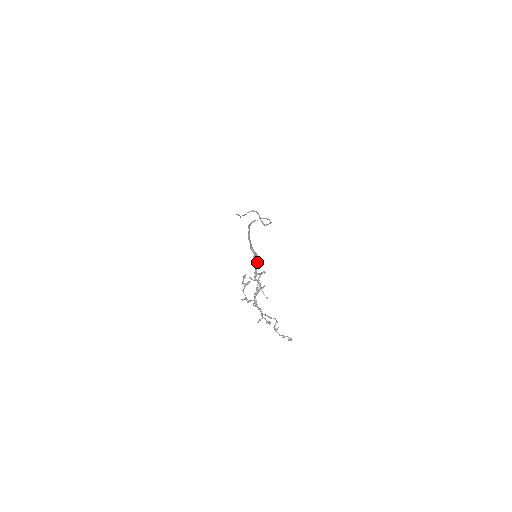
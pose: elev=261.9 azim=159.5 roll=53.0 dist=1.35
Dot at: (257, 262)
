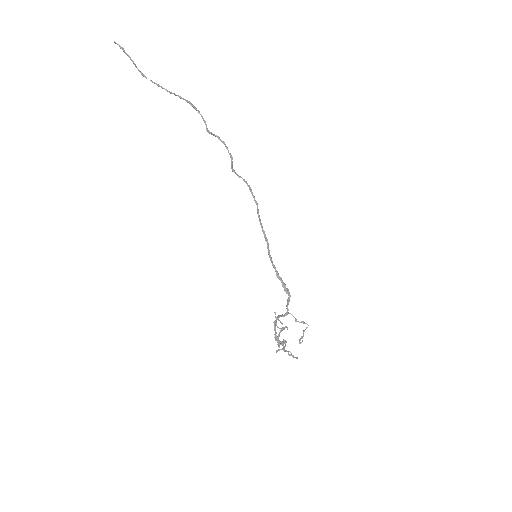
Dot at: occluded
